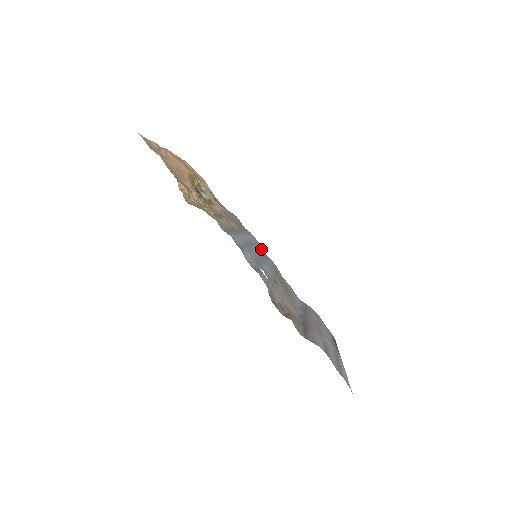
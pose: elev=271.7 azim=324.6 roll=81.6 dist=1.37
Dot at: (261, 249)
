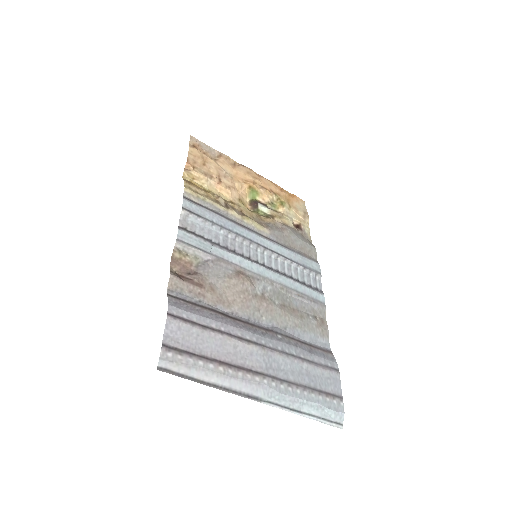
Dot at: (315, 280)
